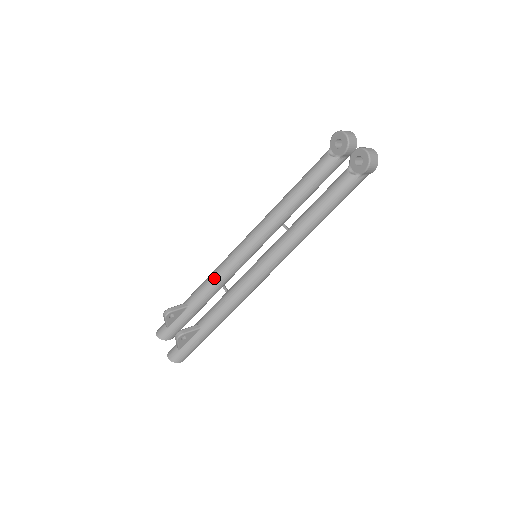
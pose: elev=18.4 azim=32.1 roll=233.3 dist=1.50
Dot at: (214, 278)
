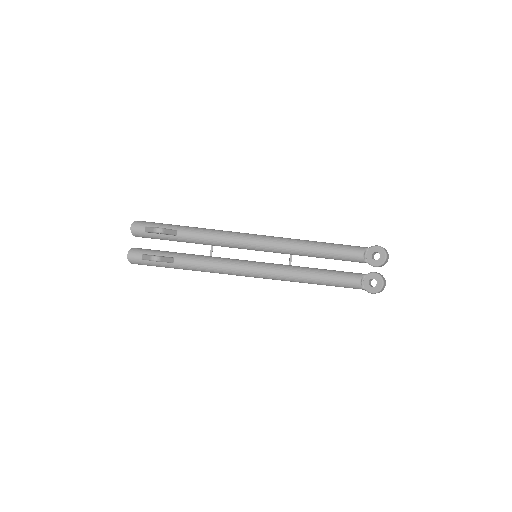
Dot at: (215, 239)
